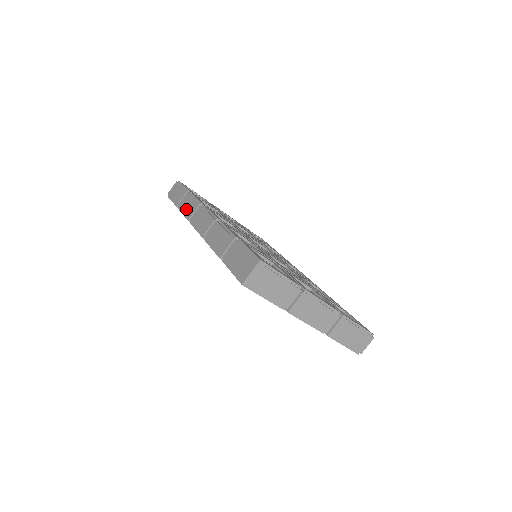
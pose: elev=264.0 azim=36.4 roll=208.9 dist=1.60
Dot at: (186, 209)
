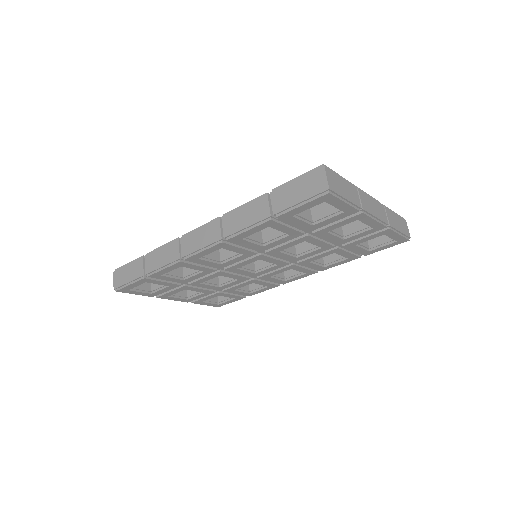
Dot at: (164, 260)
